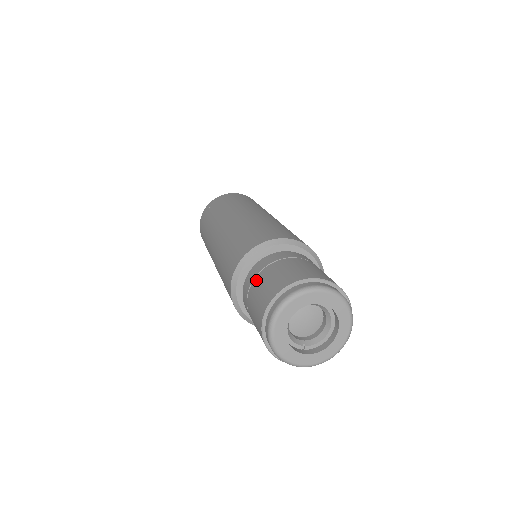
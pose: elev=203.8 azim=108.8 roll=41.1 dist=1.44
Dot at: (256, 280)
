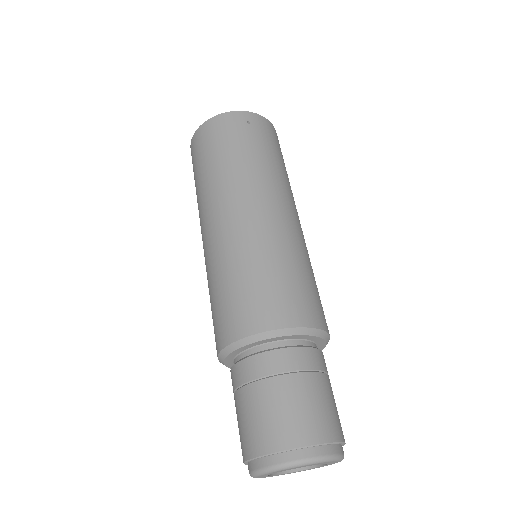
Dot at: (295, 380)
